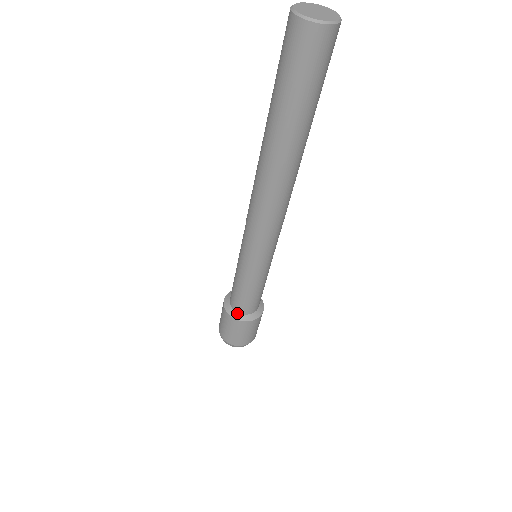
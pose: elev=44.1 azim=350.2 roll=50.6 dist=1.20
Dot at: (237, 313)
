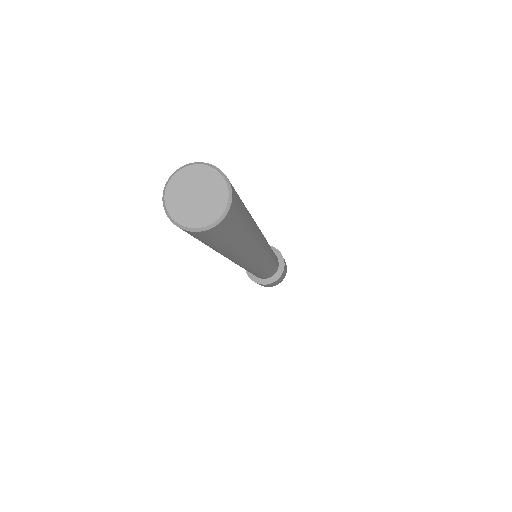
Dot at: (259, 279)
